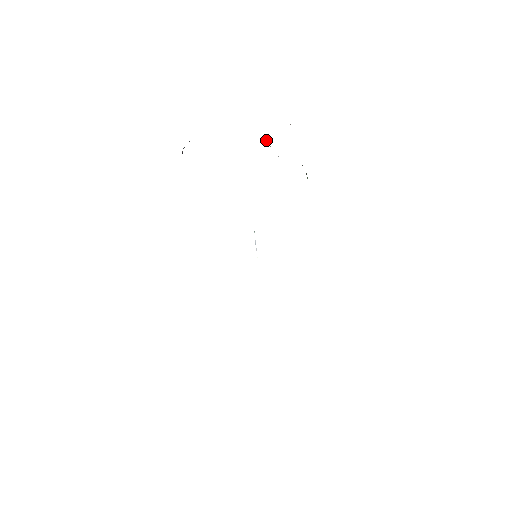
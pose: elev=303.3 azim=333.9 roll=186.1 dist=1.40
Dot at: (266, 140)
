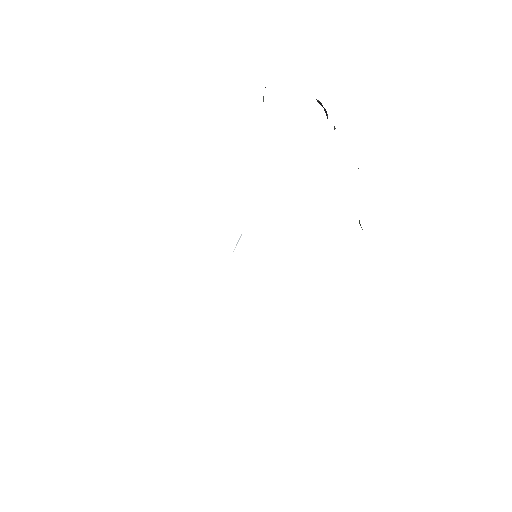
Dot at: occluded
